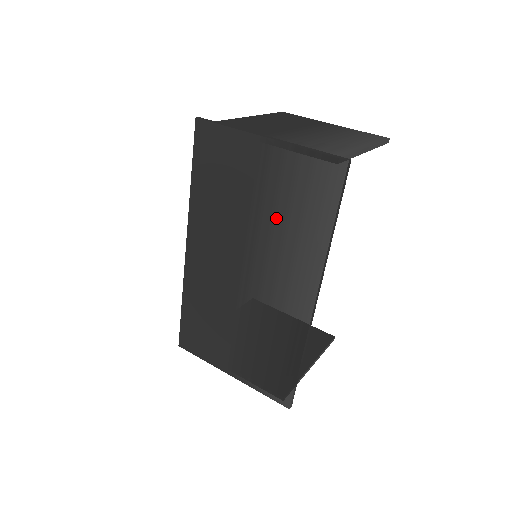
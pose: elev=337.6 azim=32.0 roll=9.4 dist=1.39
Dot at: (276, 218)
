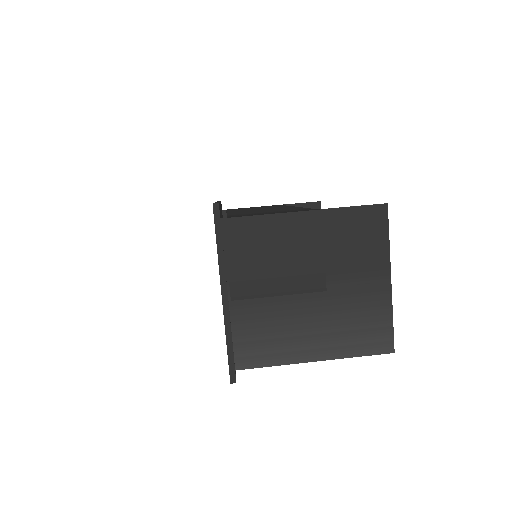
Dot at: occluded
